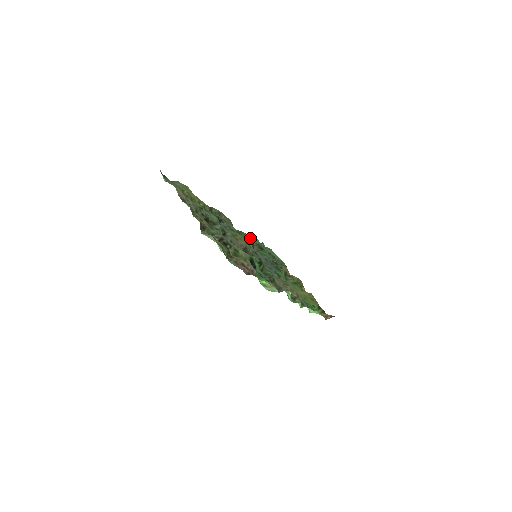
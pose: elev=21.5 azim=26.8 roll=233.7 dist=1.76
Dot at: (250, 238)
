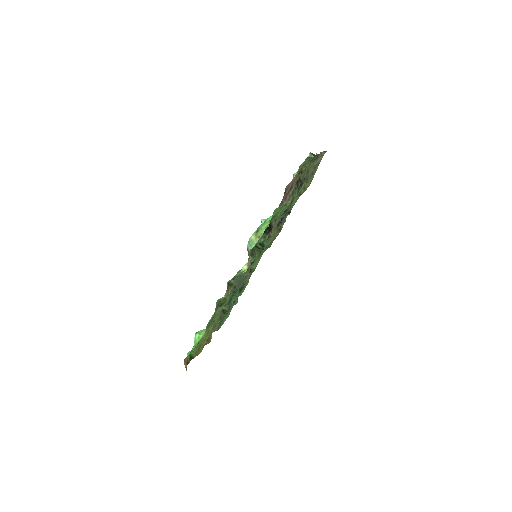
Dot at: (250, 276)
